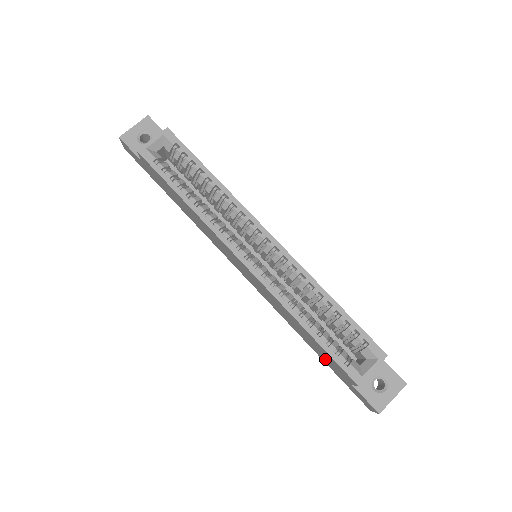
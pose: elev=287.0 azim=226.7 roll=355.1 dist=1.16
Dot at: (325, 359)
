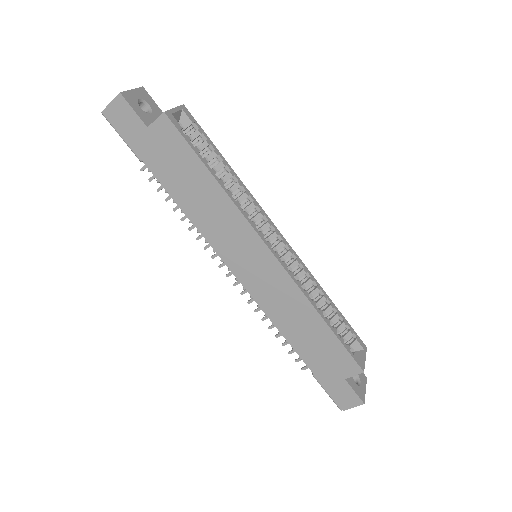
Dot at: (318, 359)
